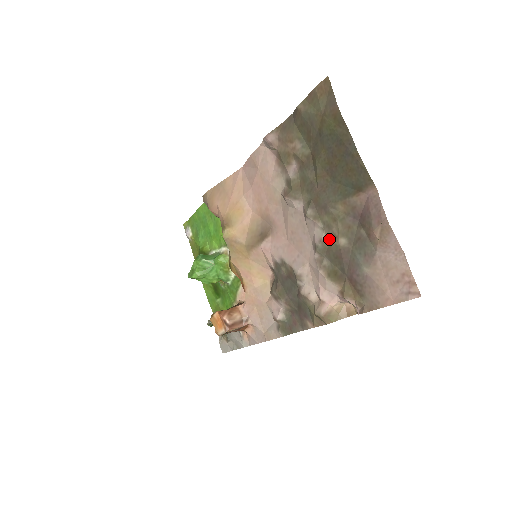
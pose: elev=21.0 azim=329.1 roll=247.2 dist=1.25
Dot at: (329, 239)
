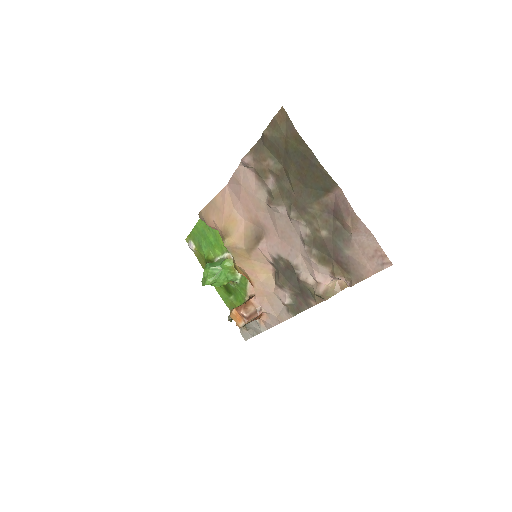
Dot at: (313, 233)
